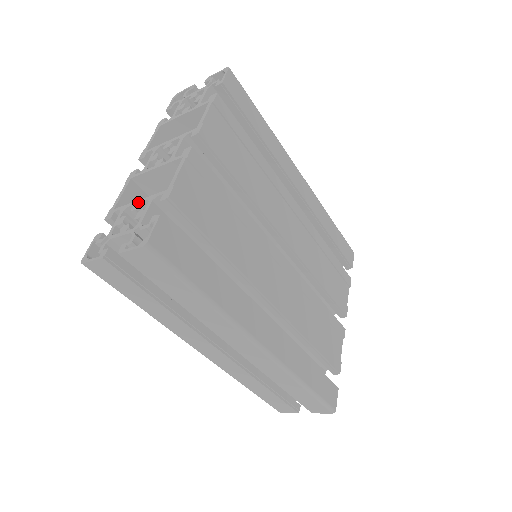
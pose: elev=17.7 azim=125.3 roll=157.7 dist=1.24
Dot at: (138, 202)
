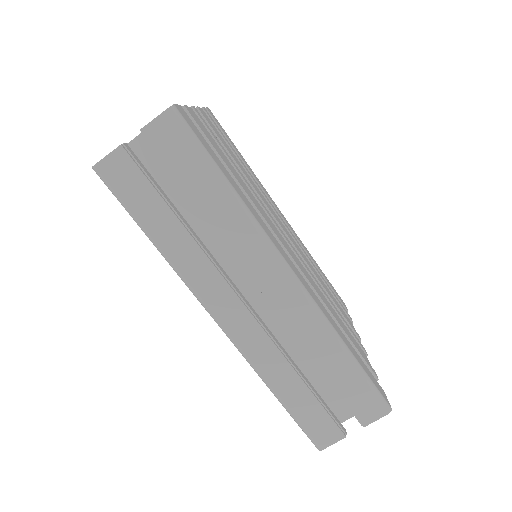
Dot at: occluded
